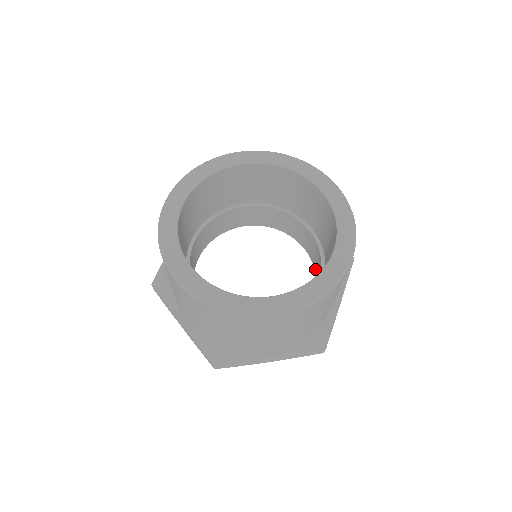
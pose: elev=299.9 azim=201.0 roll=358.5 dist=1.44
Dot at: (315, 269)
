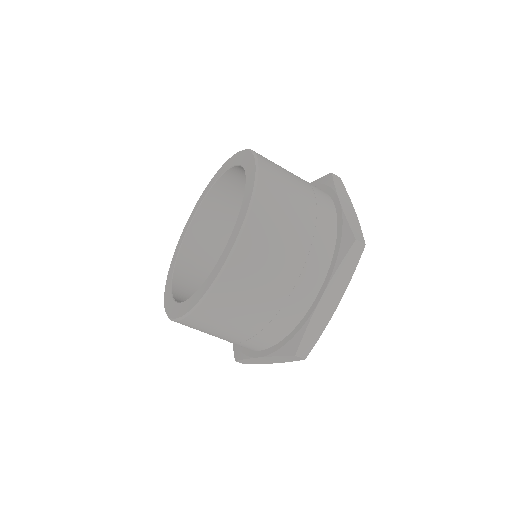
Dot at: occluded
